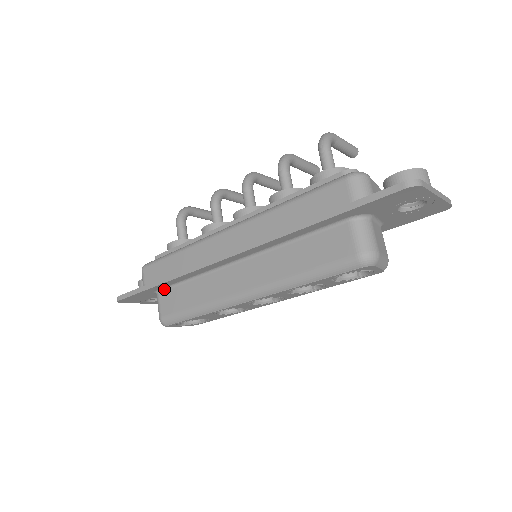
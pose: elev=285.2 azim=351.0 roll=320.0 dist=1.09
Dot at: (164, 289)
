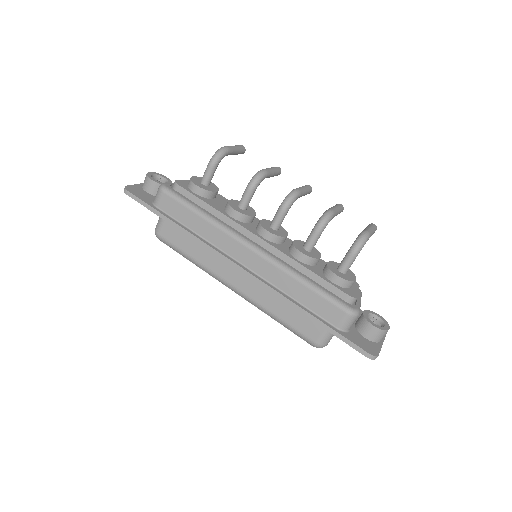
Dot at: occluded
